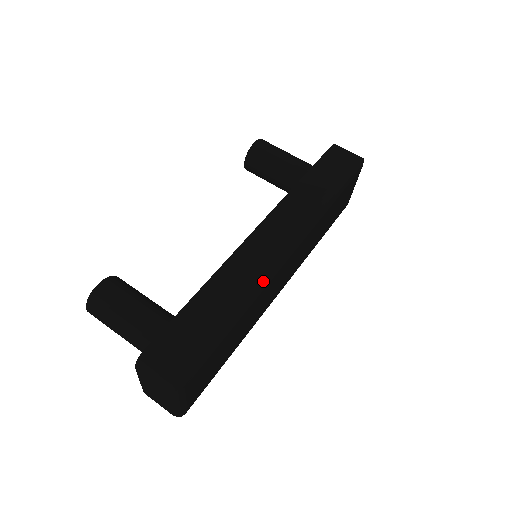
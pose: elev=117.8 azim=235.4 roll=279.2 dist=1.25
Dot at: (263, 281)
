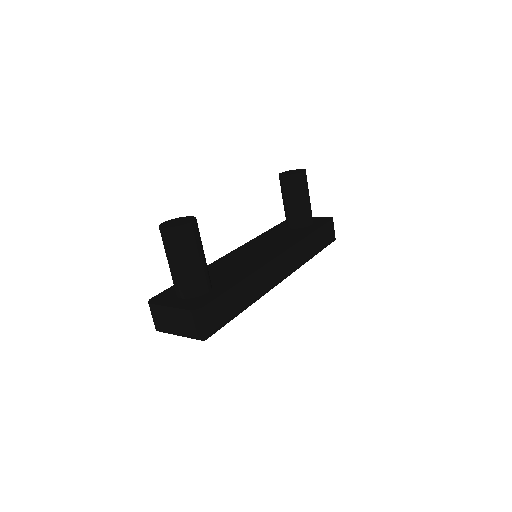
Dot at: occluded
